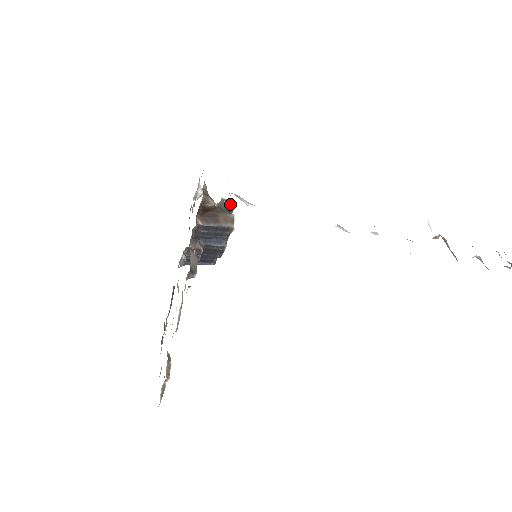
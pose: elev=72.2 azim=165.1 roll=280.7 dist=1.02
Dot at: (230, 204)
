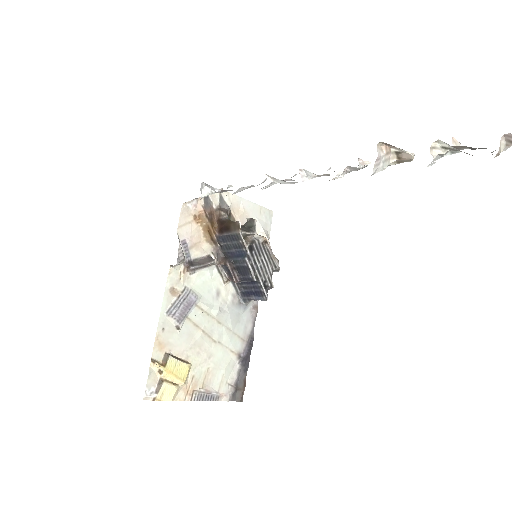
Dot at: (252, 222)
